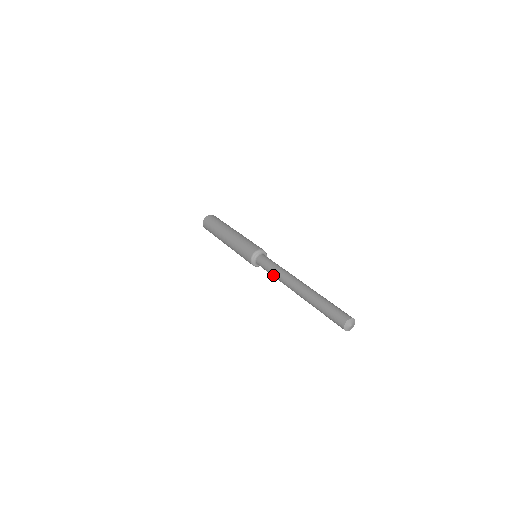
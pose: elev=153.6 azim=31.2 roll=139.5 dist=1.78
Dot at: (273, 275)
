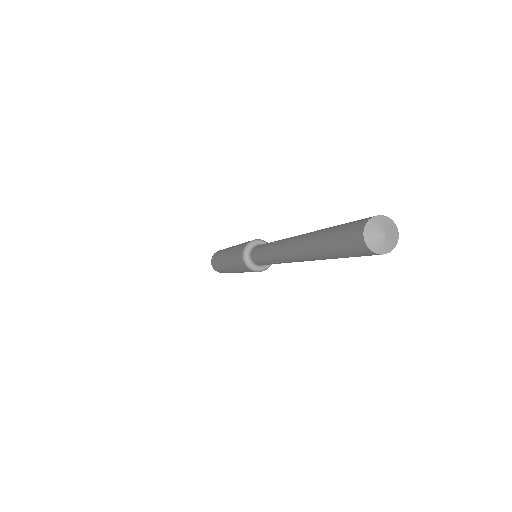
Dot at: (266, 254)
